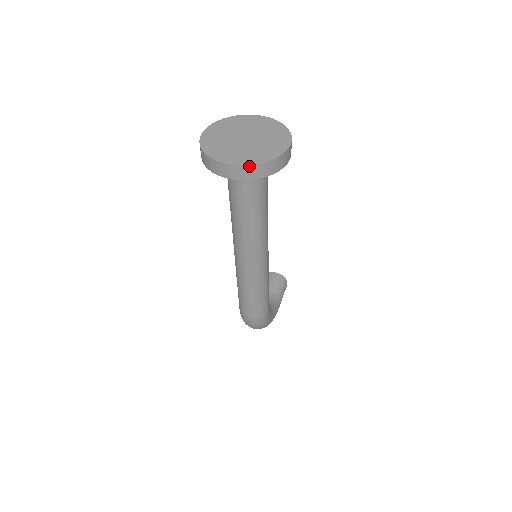
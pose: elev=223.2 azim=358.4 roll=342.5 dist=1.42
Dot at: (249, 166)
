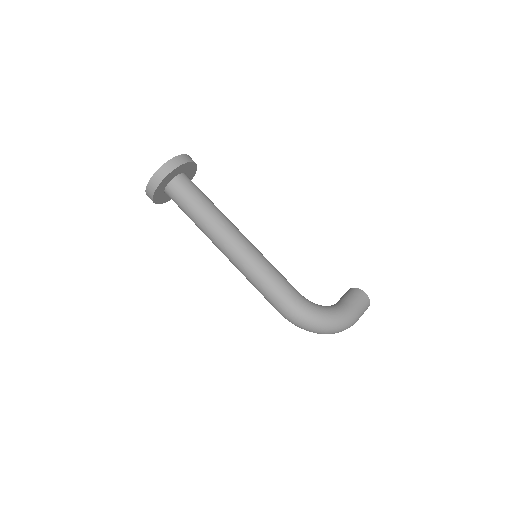
Dot at: (151, 179)
